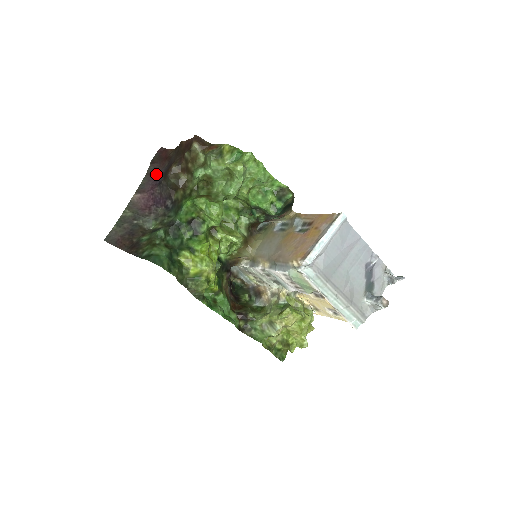
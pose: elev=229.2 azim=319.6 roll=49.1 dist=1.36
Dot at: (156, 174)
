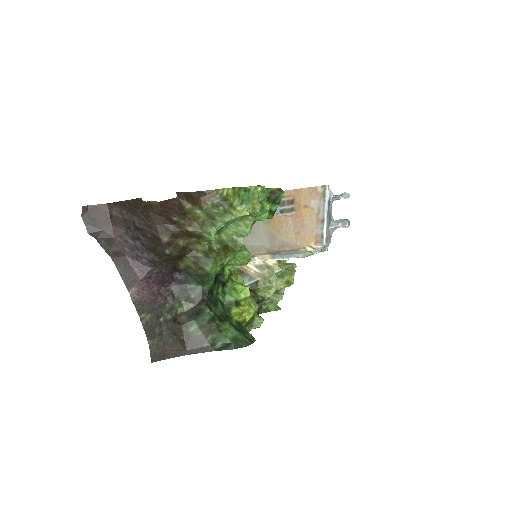
Dot at: (123, 249)
